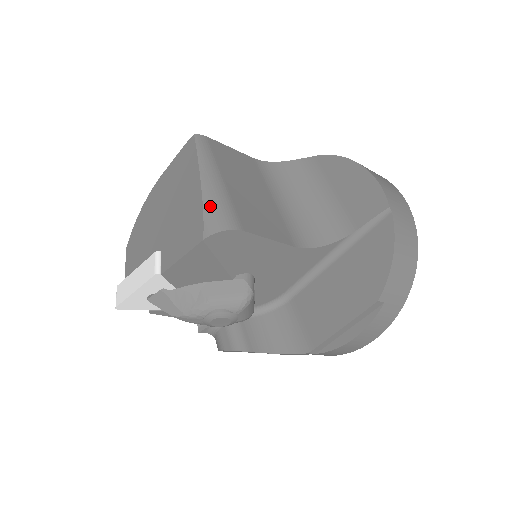
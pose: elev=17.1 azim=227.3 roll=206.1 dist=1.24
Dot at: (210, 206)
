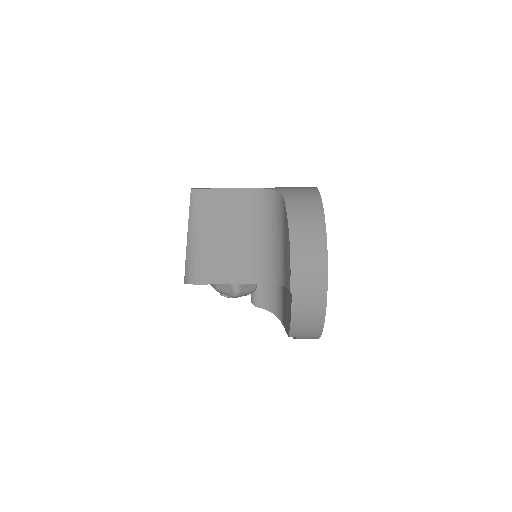
Dot at: (188, 262)
